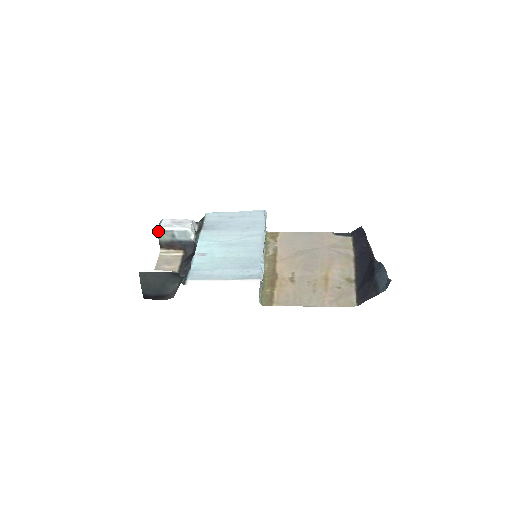
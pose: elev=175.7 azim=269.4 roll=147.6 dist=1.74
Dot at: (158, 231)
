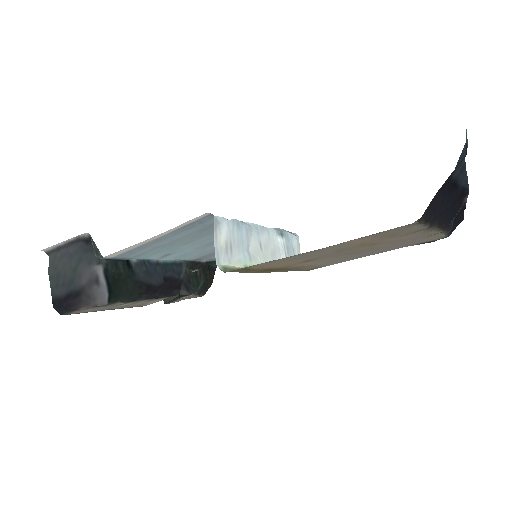
Dot at: occluded
